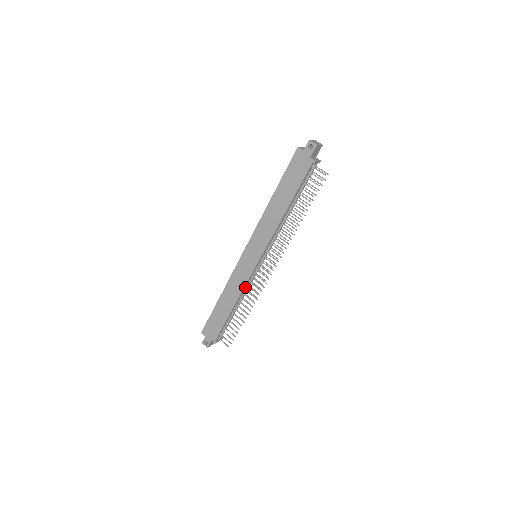
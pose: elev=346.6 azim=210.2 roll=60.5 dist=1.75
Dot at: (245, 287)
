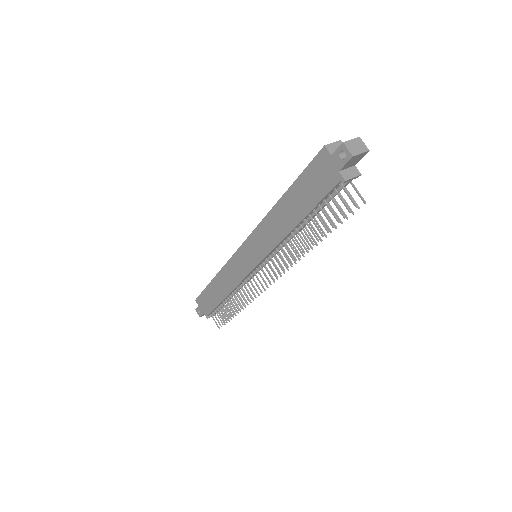
Dot at: (239, 284)
